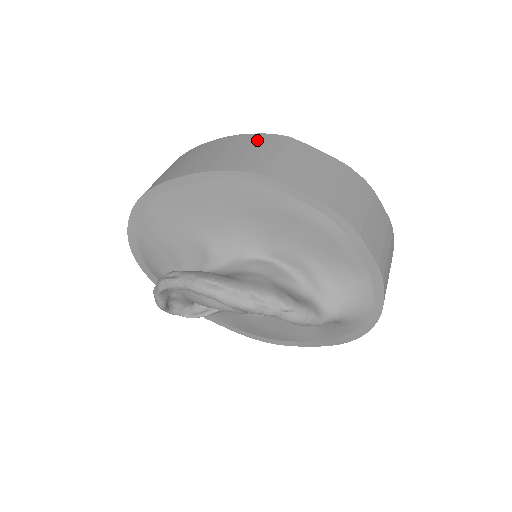
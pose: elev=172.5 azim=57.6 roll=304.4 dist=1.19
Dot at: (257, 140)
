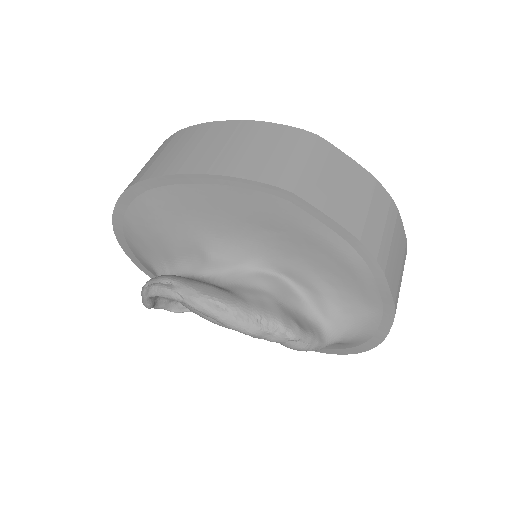
Dot at: (282, 136)
